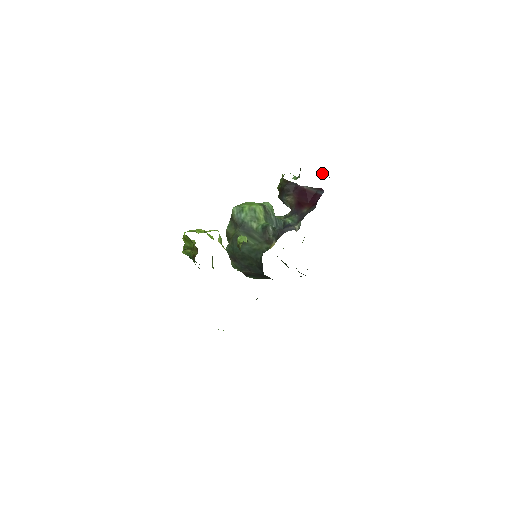
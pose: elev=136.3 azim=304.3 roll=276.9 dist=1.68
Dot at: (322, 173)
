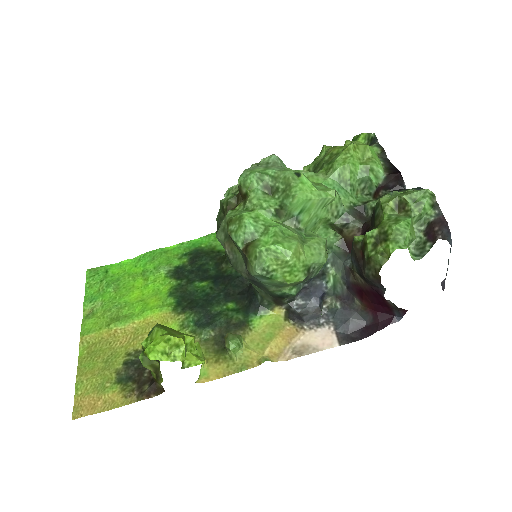
Dot at: occluded
